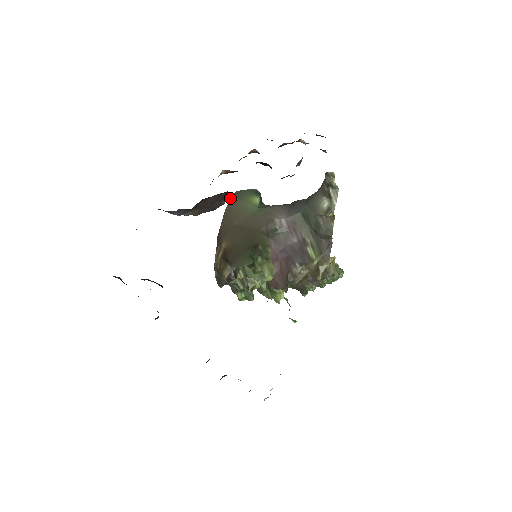
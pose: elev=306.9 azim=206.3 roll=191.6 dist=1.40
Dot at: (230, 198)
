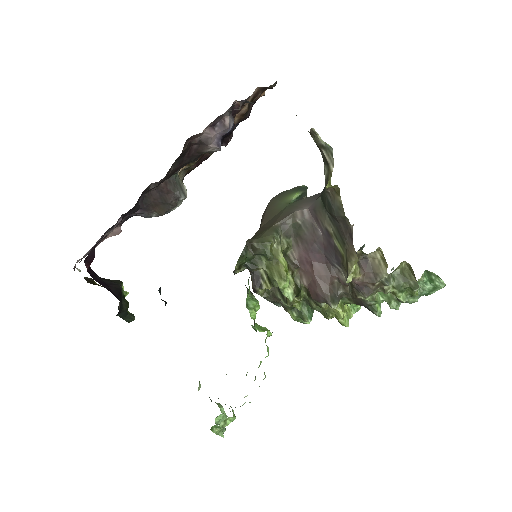
Dot at: occluded
